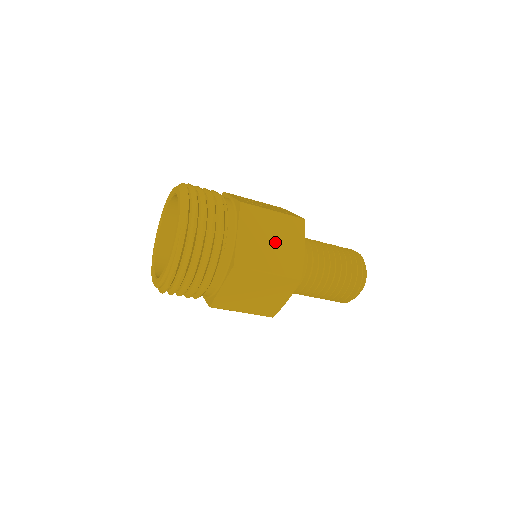
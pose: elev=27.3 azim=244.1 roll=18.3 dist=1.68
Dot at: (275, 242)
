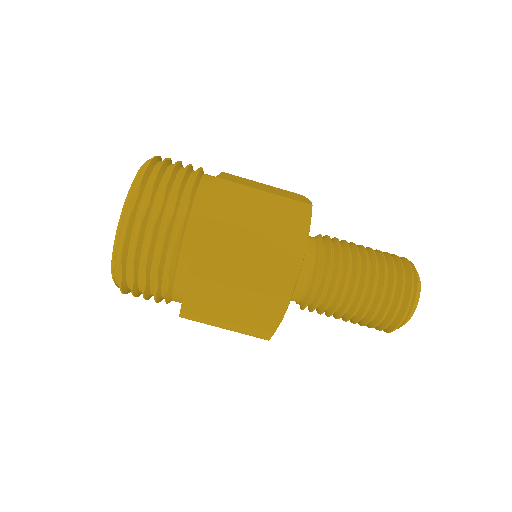
Dot at: occluded
